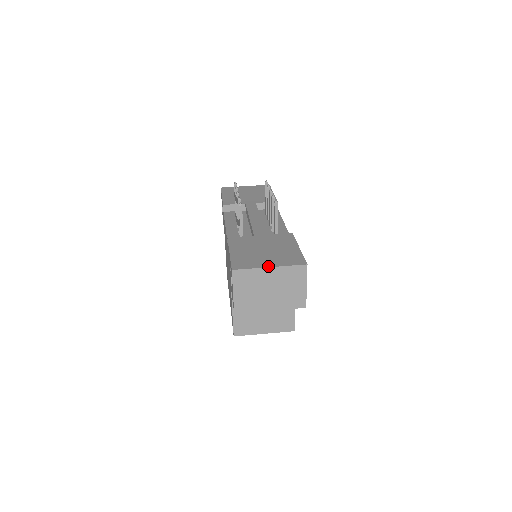
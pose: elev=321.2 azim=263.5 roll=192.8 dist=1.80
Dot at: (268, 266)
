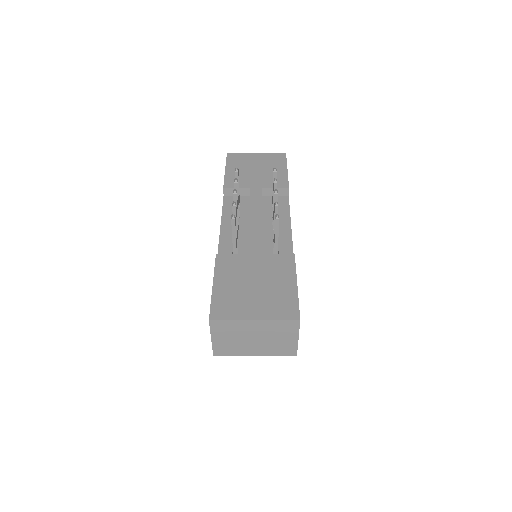
Dot at: (253, 318)
